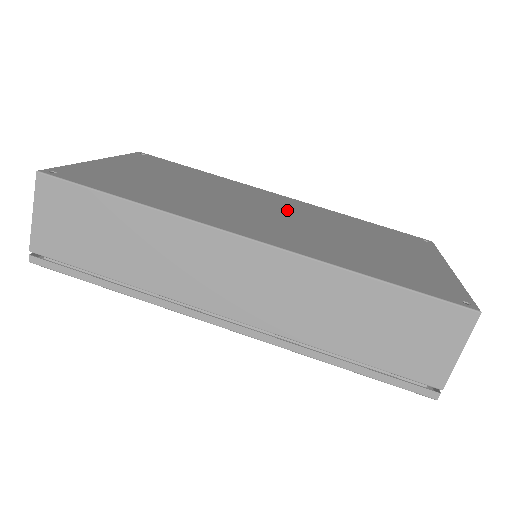
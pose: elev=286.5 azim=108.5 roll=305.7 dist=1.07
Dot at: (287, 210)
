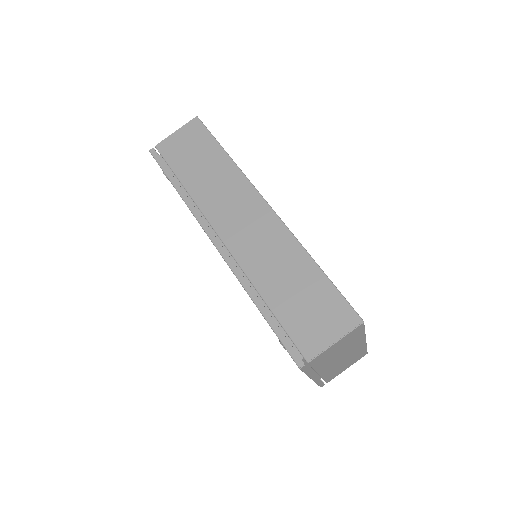
Dot at: occluded
